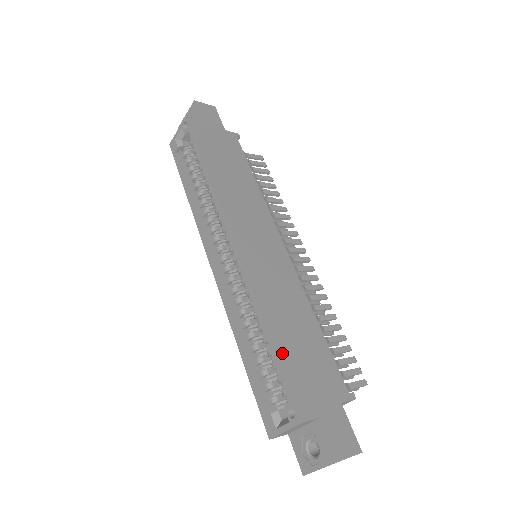
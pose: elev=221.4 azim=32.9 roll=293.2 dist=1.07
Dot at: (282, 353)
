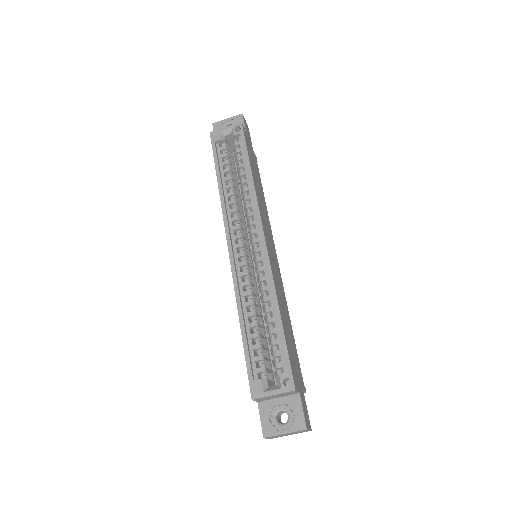
Dot at: (286, 335)
